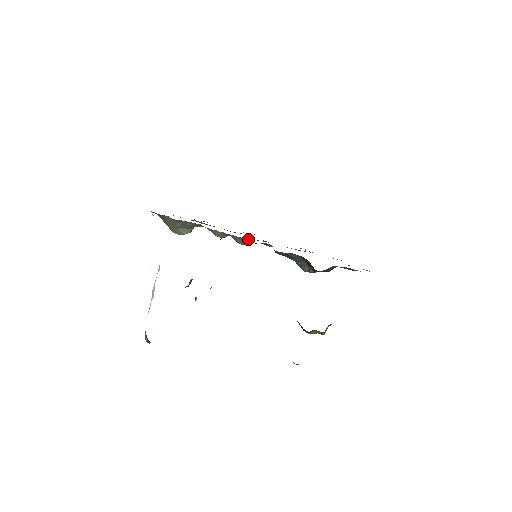
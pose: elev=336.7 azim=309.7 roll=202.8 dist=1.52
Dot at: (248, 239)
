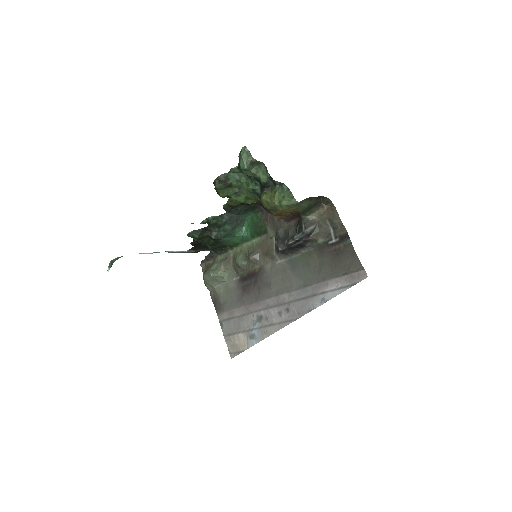
Dot at: (260, 244)
